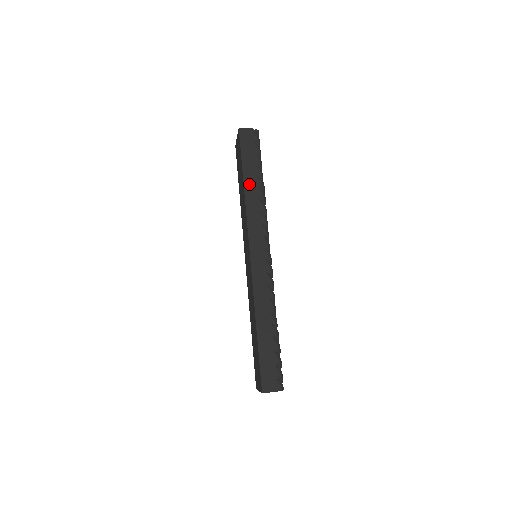
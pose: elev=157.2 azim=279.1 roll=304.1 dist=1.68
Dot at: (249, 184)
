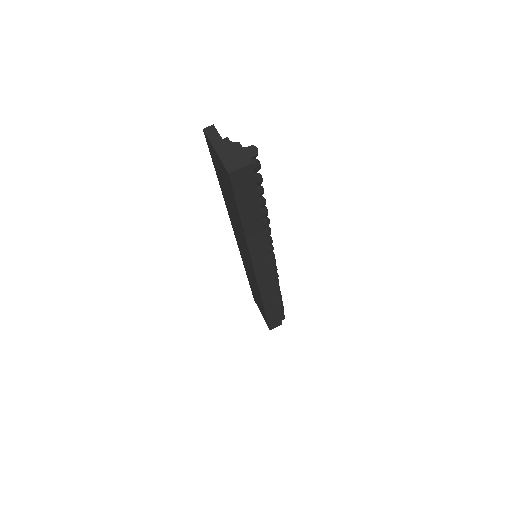
Dot at: (251, 228)
